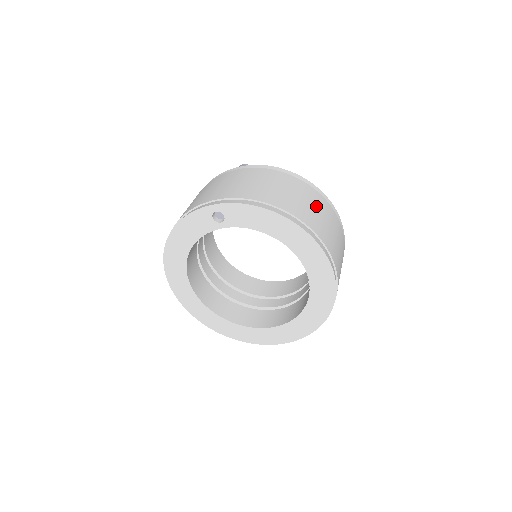
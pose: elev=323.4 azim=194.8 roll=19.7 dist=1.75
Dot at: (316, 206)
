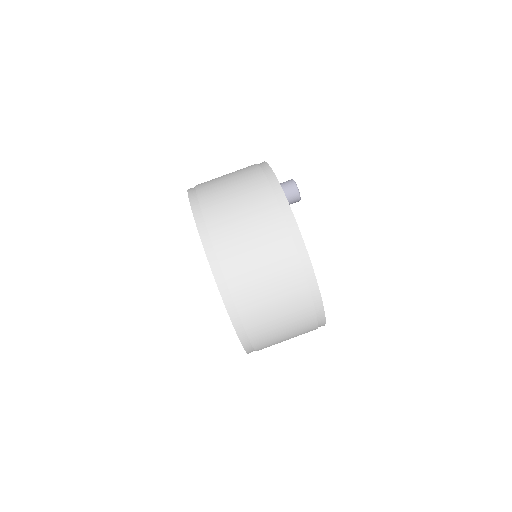
Dot at: (280, 293)
